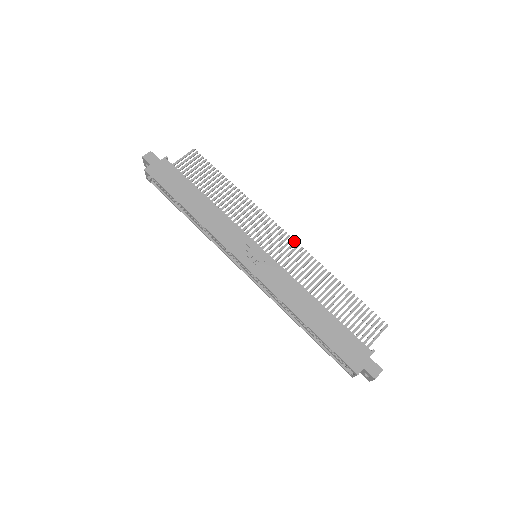
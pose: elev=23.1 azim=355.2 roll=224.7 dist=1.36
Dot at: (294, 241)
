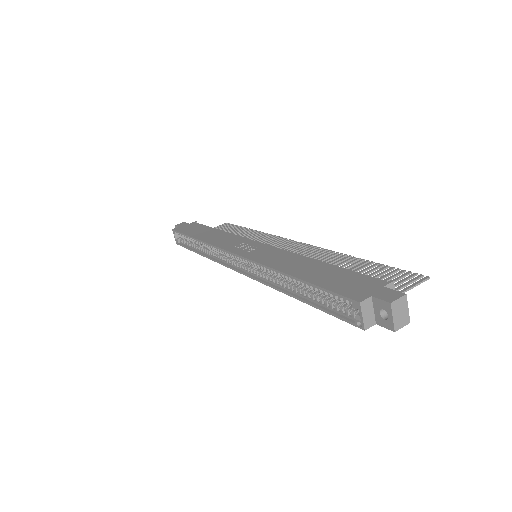
Dot at: (306, 244)
